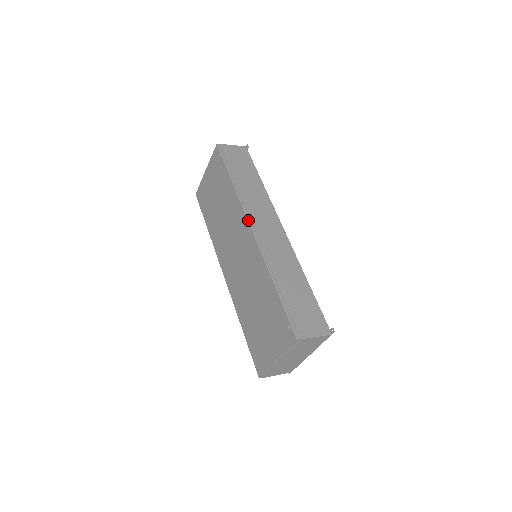
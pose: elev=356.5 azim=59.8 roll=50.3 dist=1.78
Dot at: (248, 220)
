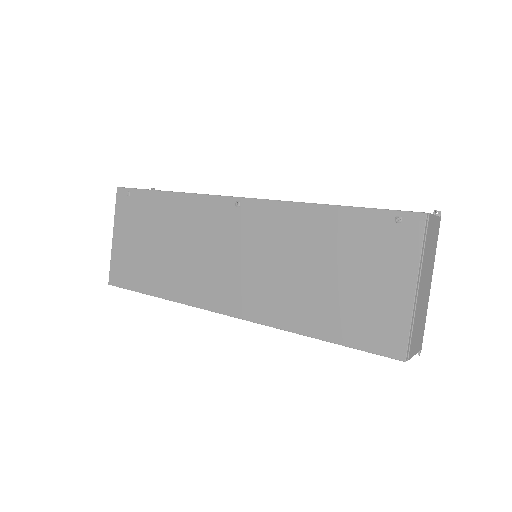
Dot at: (227, 196)
